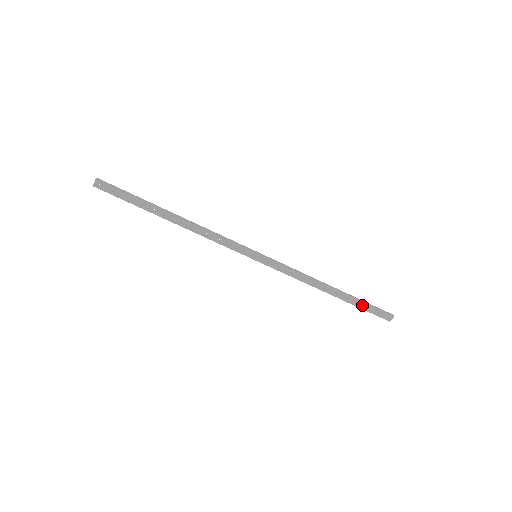
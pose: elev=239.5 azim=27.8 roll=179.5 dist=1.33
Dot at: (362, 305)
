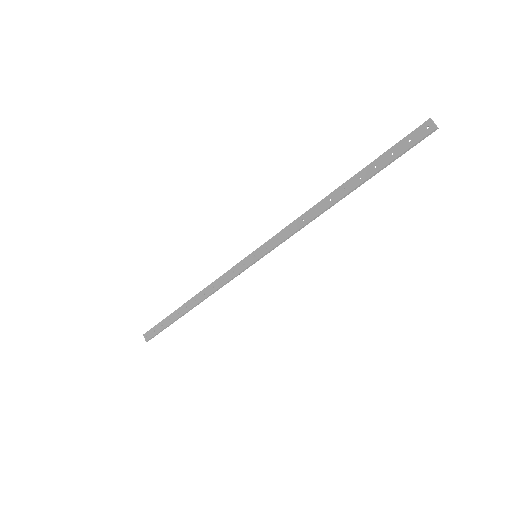
Dot at: (382, 161)
